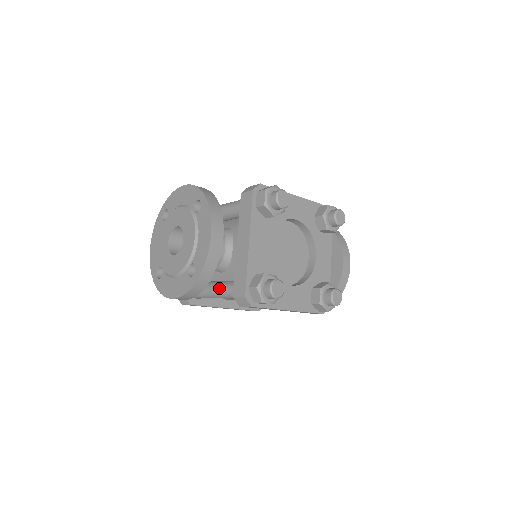
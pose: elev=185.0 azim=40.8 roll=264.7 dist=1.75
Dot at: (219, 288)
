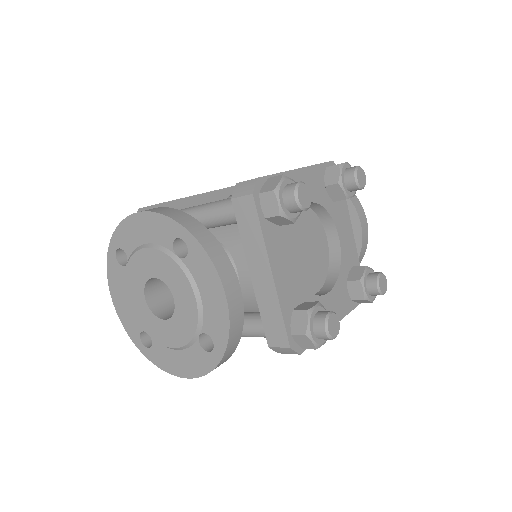
Dot at: occluded
